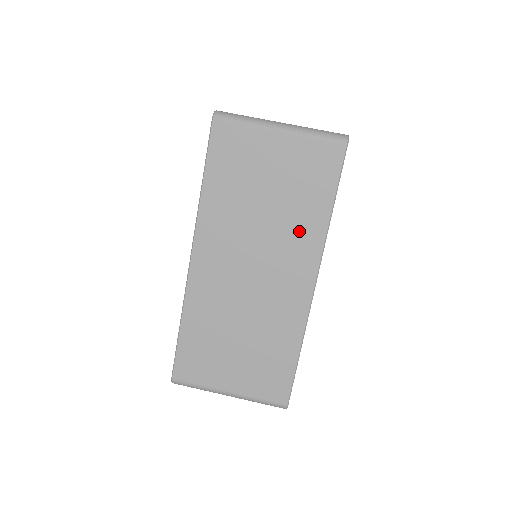
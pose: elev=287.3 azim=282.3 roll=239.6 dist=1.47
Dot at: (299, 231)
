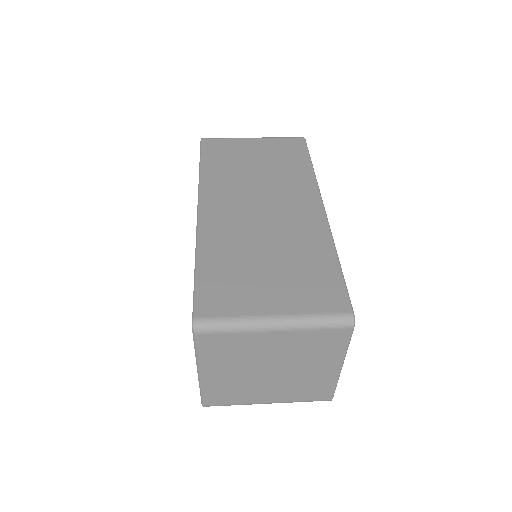
Dot at: (292, 179)
